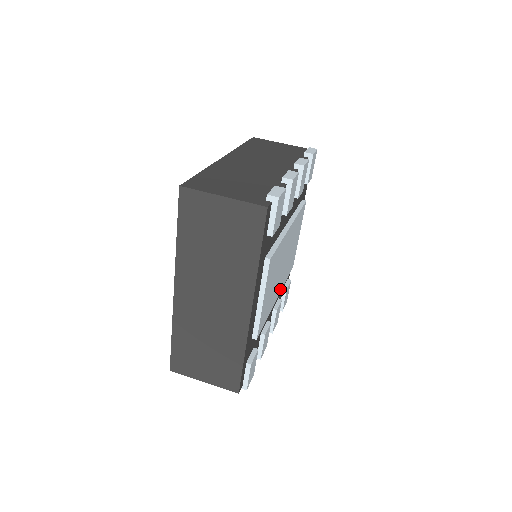
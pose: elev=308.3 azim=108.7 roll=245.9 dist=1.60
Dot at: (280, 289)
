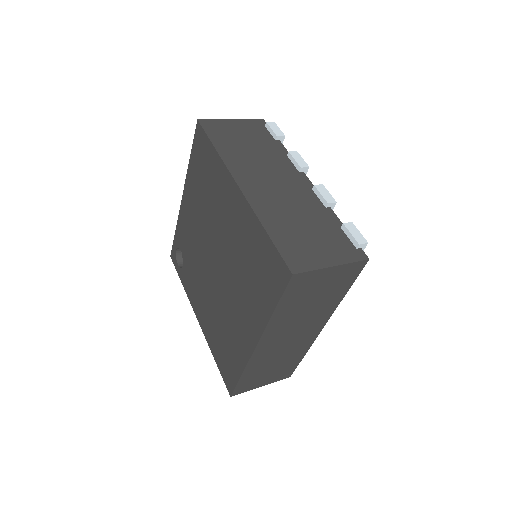
Dot at: occluded
